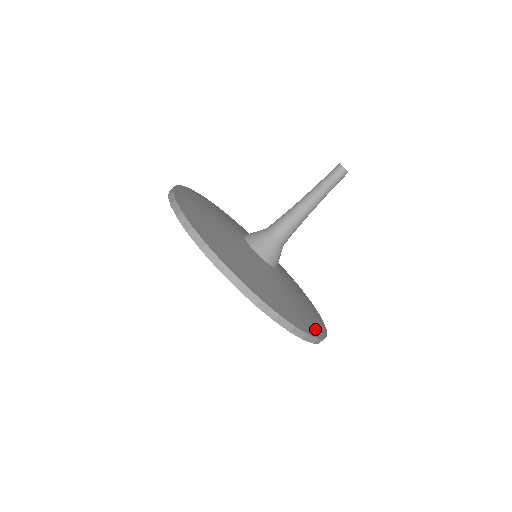
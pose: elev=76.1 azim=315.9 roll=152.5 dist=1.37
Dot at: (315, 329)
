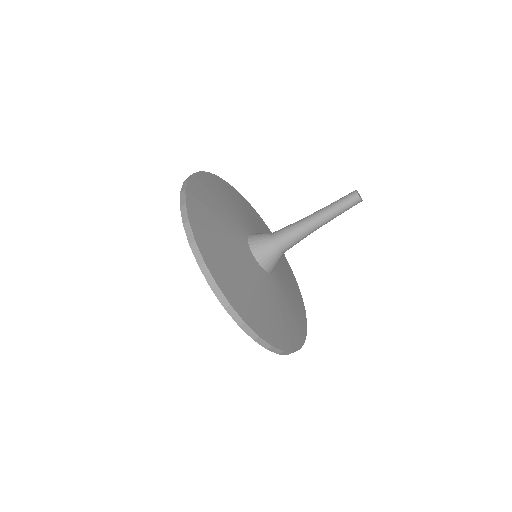
Dot at: (286, 341)
